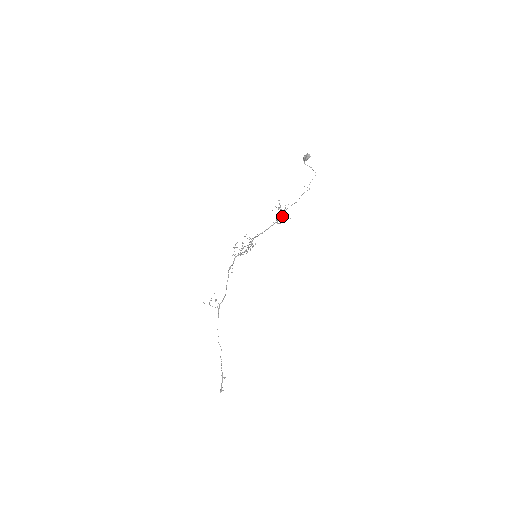
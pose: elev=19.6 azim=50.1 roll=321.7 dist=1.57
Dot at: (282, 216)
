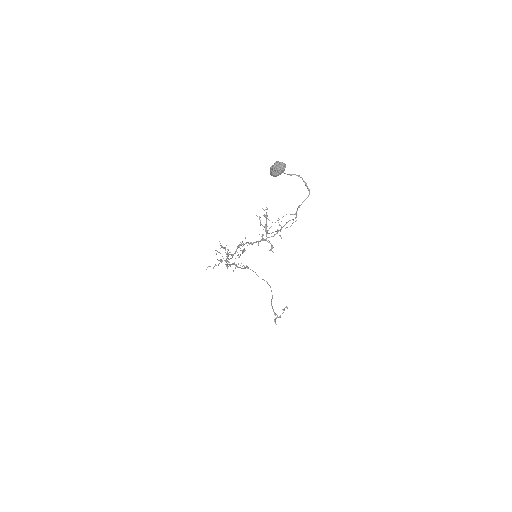
Dot at: (264, 239)
